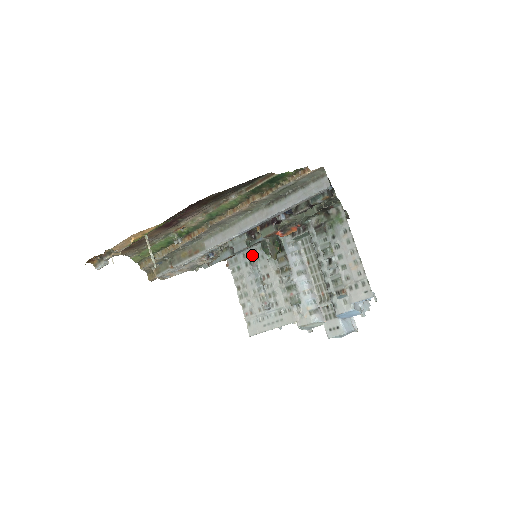
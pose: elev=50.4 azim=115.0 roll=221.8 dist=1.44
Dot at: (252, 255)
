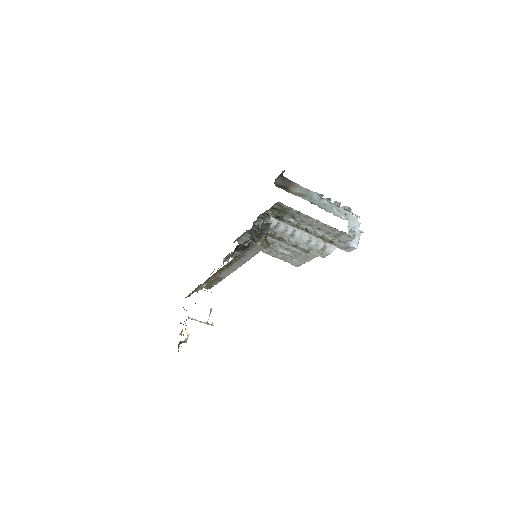
Dot at: (249, 236)
